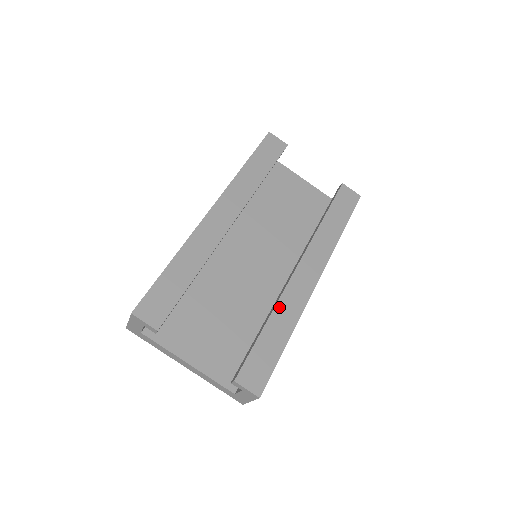
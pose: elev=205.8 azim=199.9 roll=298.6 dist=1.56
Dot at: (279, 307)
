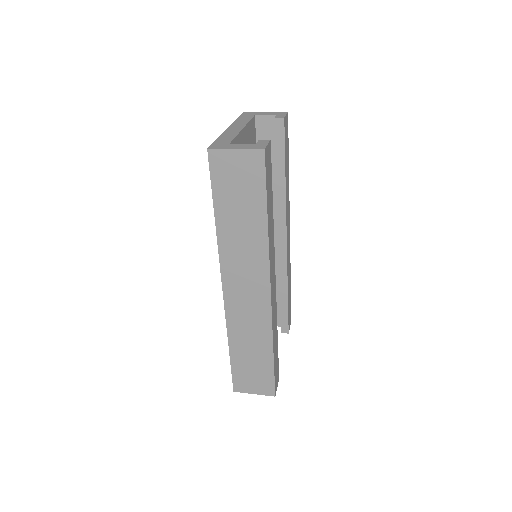
Dot at: (288, 276)
